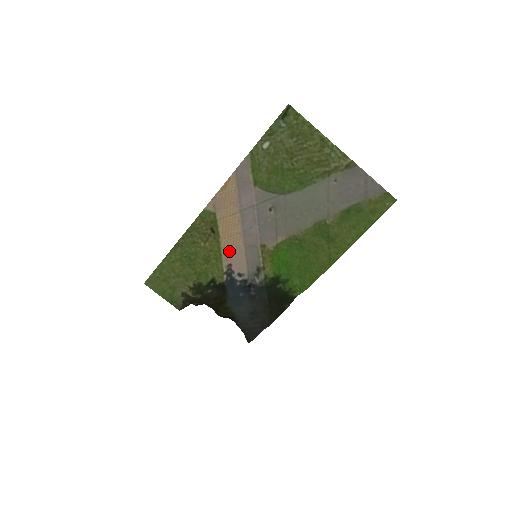
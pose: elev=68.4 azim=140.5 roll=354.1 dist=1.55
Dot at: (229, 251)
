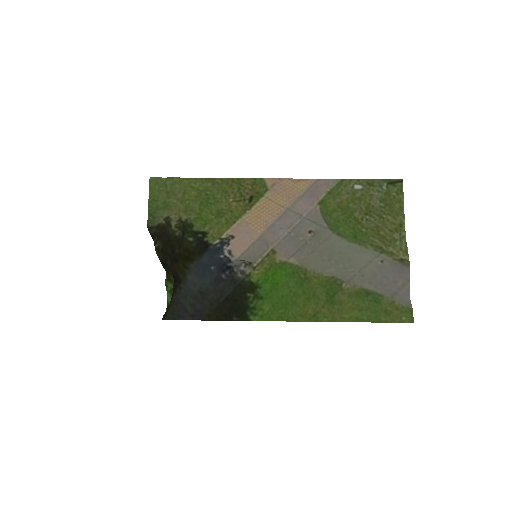
Dot at: (245, 226)
